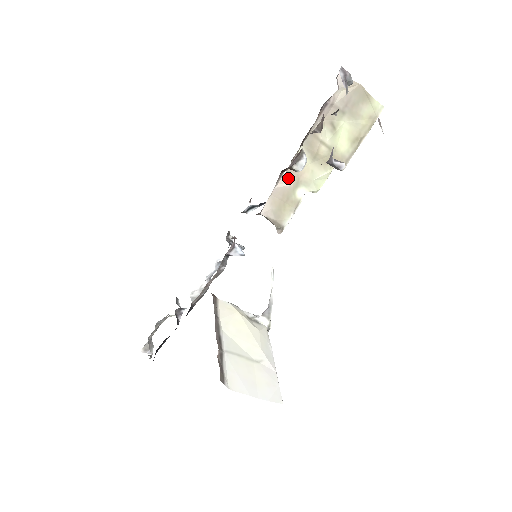
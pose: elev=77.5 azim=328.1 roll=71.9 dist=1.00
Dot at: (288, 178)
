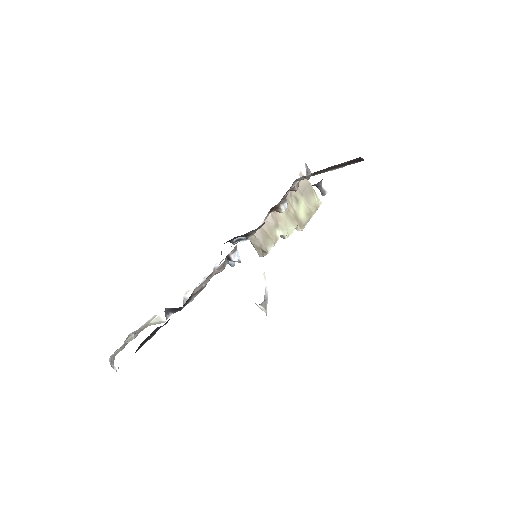
Dot at: (272, 219)
